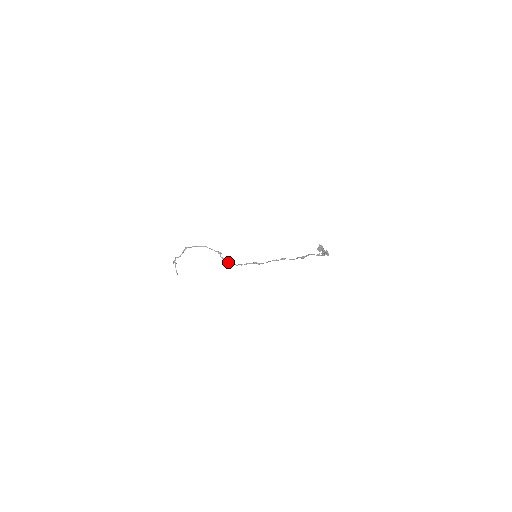
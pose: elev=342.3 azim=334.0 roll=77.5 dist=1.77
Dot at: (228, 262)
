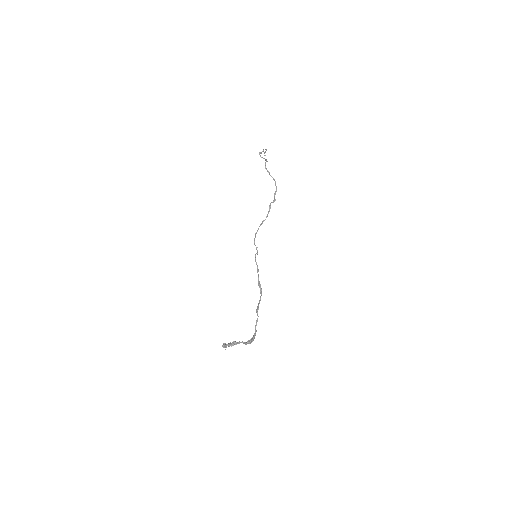
Dot at: (266, 216)
